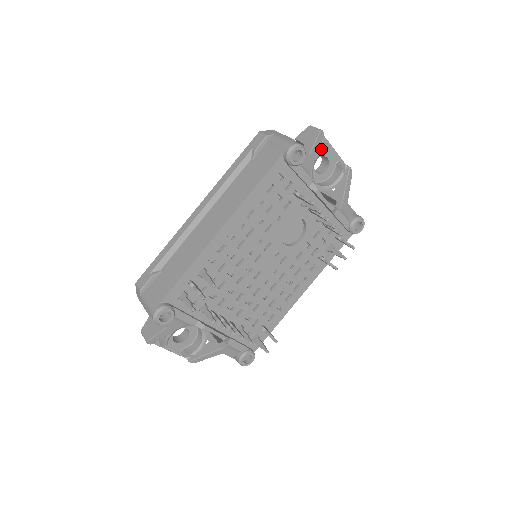
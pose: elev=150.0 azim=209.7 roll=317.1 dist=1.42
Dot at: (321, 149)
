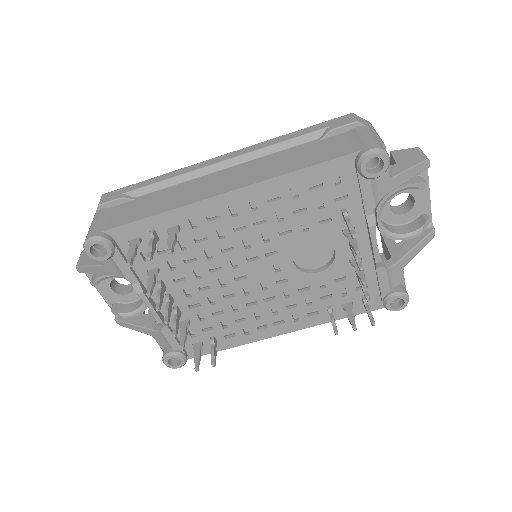
Dot at: (413, 182)
